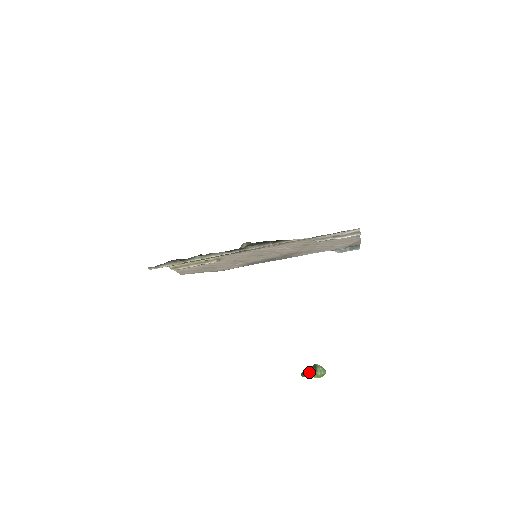
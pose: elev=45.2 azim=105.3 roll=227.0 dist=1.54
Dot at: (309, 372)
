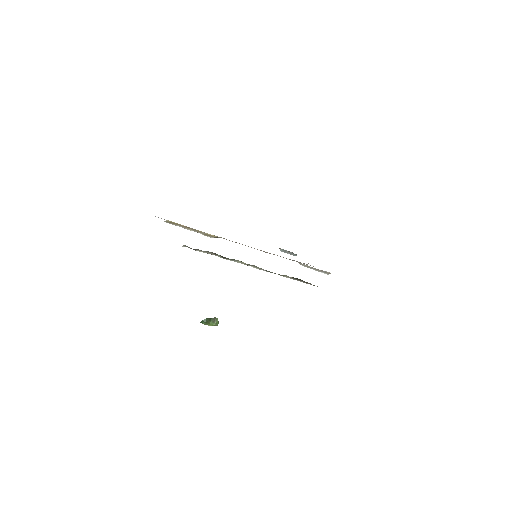
Dot at: (208, 322)
